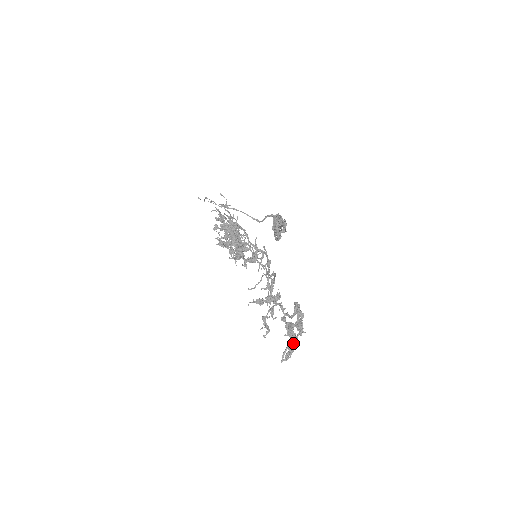
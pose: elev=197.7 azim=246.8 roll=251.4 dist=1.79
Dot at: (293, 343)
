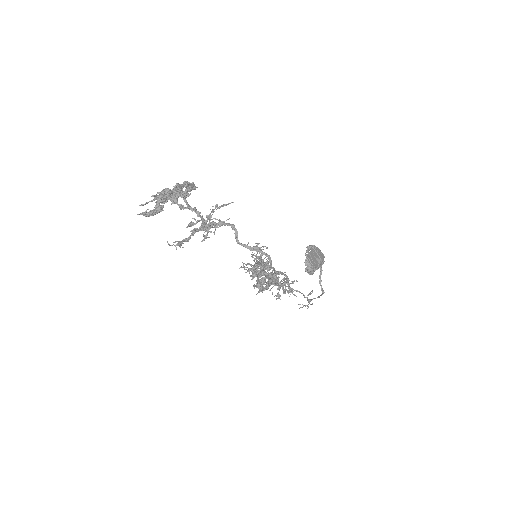
Dot at: (158, 196)
